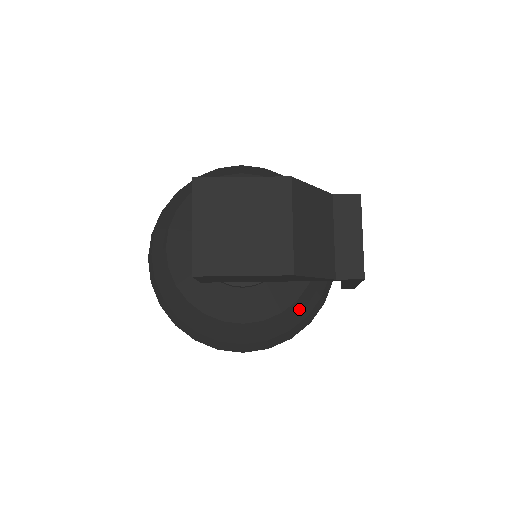
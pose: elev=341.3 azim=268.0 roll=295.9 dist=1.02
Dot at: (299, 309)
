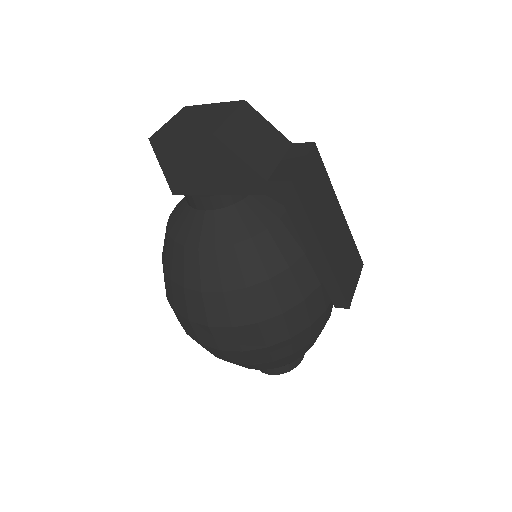
Dot at: (256, 257)
